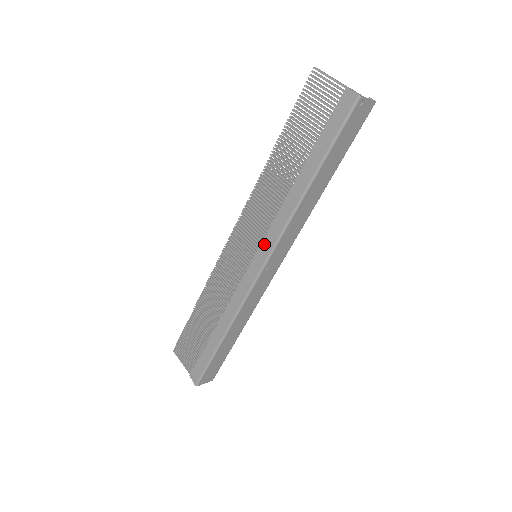
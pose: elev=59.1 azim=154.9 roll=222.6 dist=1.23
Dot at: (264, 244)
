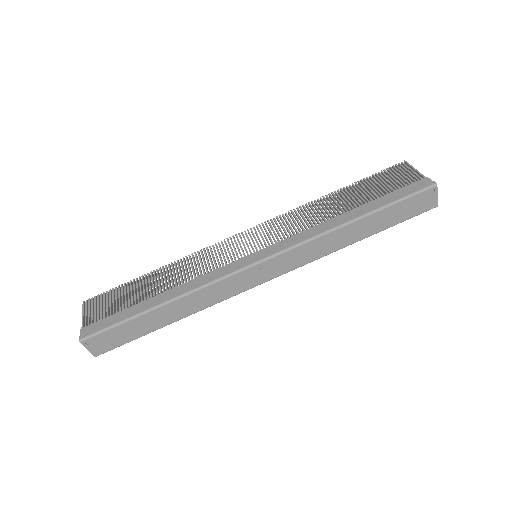
Dot at: (276, 245)
